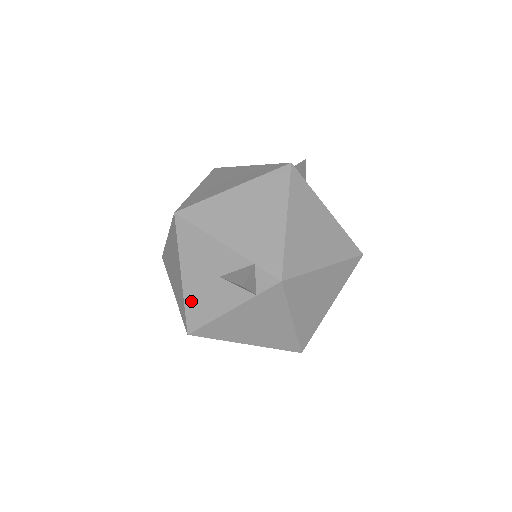
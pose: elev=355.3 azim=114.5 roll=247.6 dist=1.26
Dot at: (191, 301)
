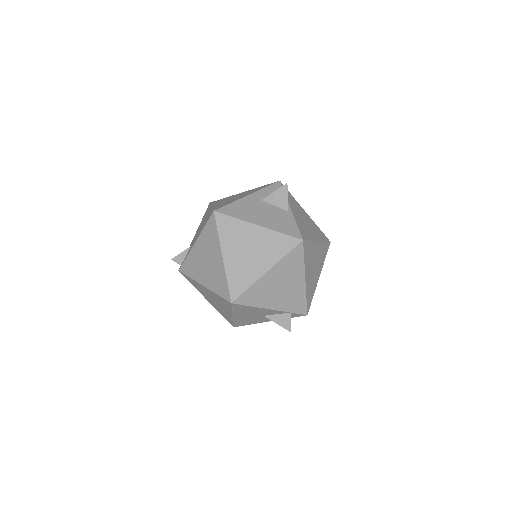
Dot at: (239, 321)
